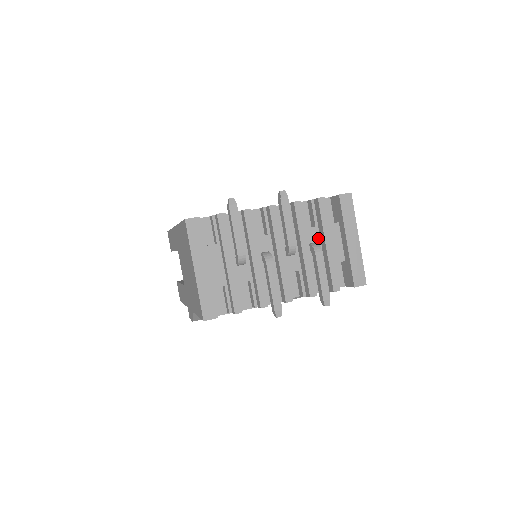
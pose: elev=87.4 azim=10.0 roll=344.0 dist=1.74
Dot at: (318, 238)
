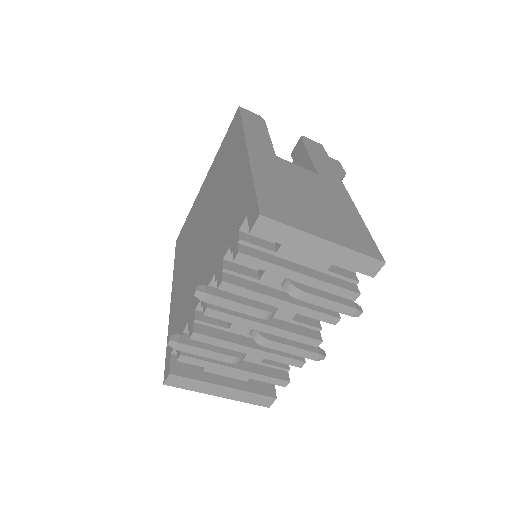
Dot at: occluded
